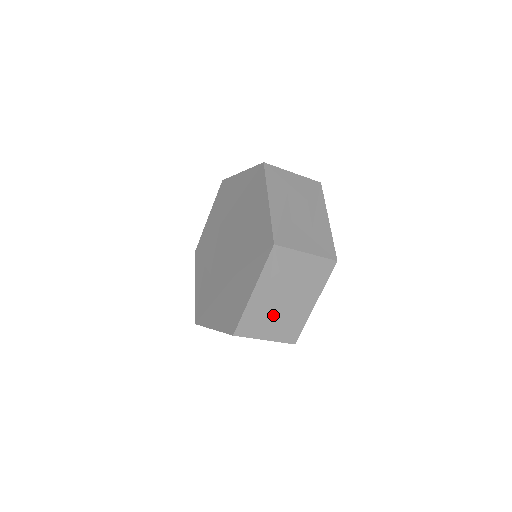
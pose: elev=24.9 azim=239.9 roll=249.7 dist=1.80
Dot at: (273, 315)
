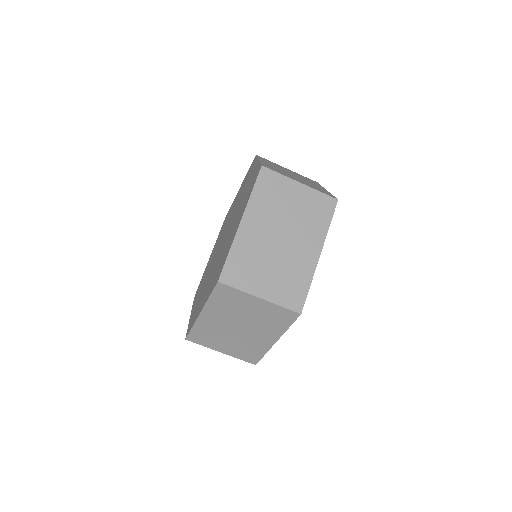
Dot at: (292, 176)
